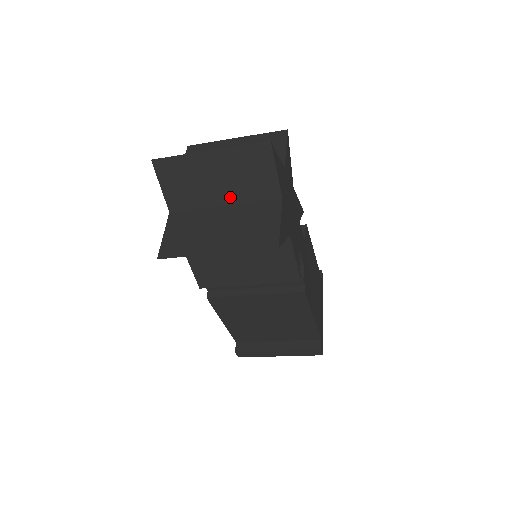
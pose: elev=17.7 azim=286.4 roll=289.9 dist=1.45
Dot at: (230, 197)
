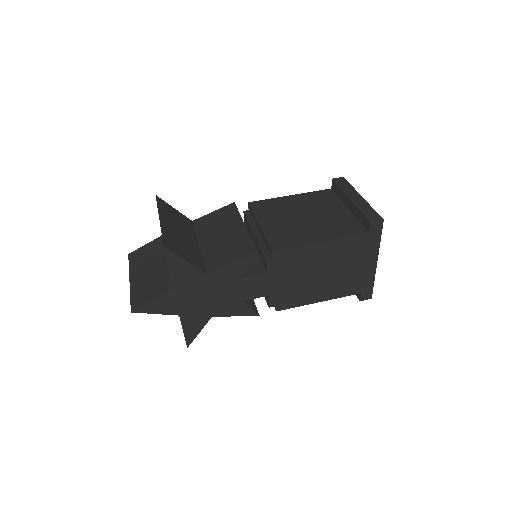
Dot at: occluded
